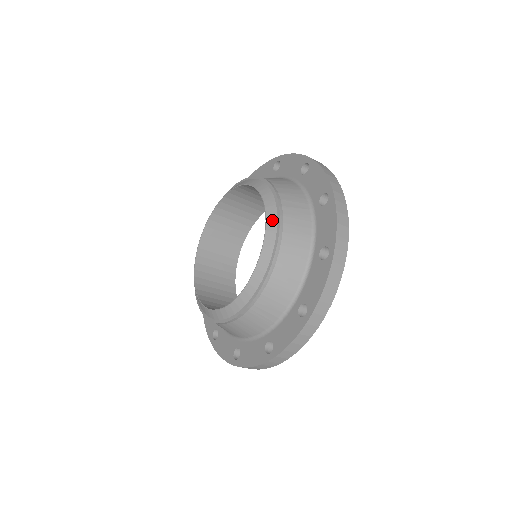
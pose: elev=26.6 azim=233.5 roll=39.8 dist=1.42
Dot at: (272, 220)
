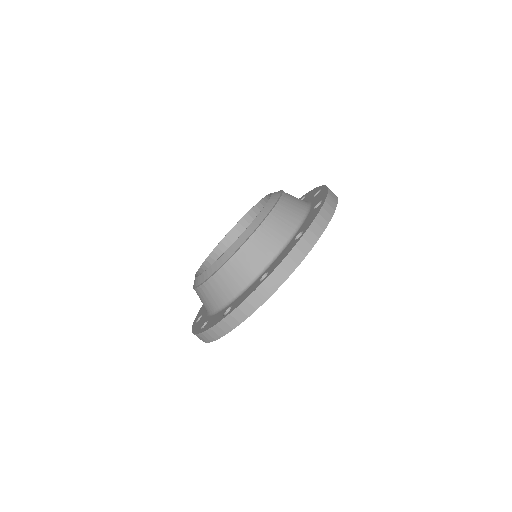
Dot at: (276, 194)
